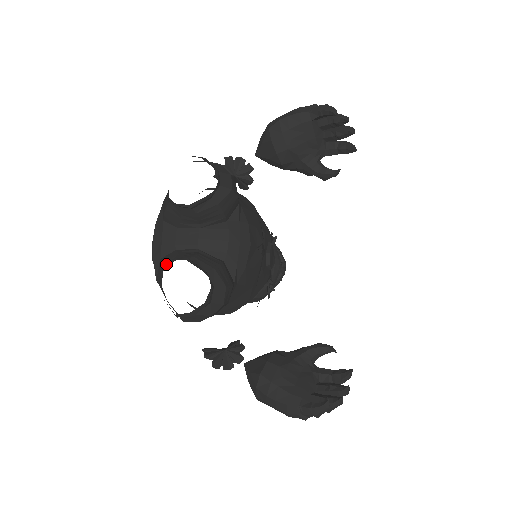
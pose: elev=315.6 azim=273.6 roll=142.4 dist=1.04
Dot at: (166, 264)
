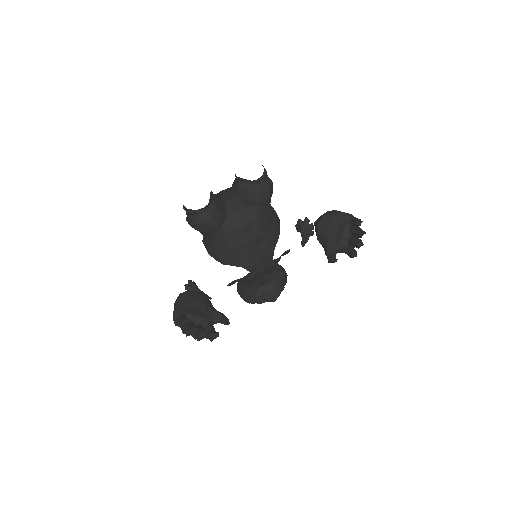
Dot at: occluded
